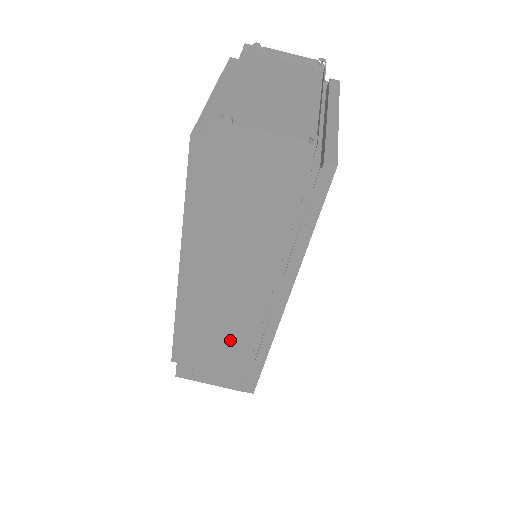
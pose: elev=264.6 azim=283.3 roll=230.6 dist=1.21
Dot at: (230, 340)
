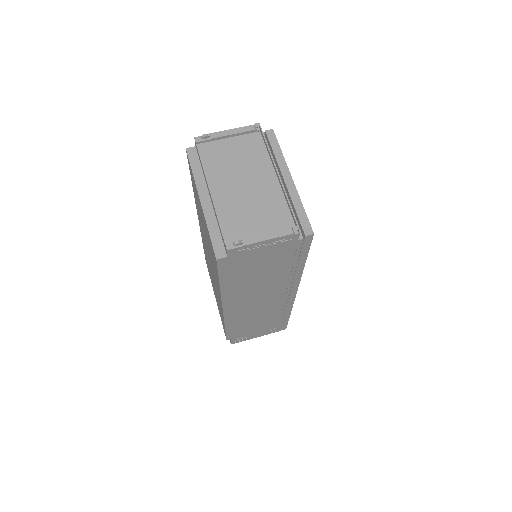
Dot at: (264, 317)
